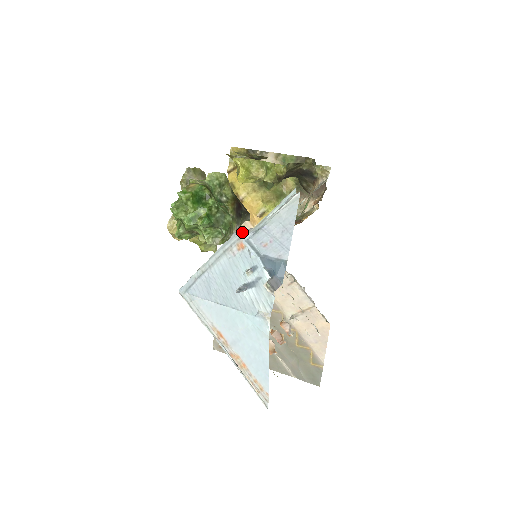
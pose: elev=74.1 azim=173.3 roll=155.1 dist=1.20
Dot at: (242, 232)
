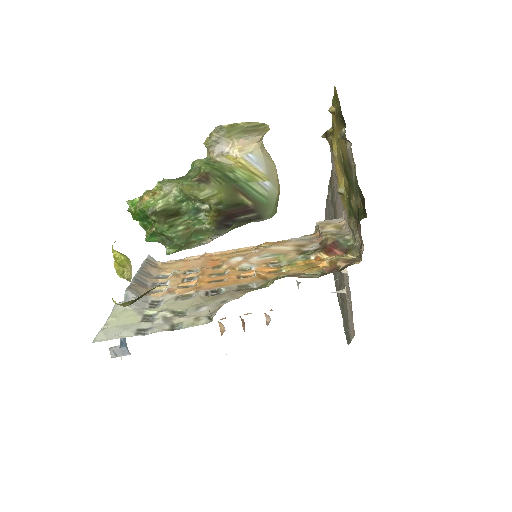
Dot at: (124, 295)
